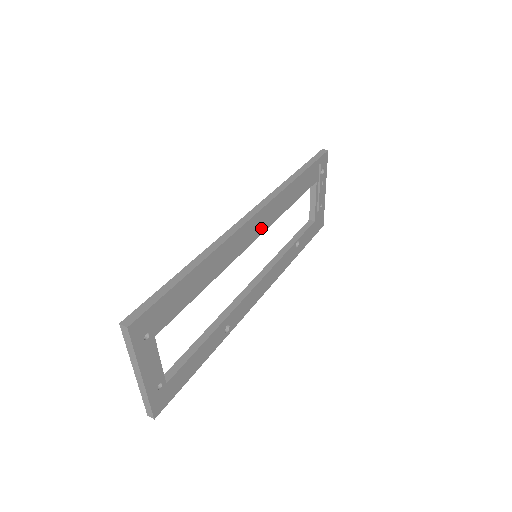
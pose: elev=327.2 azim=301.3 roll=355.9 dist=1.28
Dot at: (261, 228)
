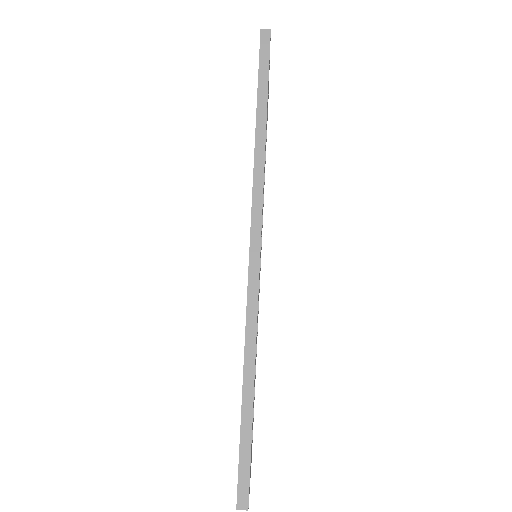
Dot at: occluded
